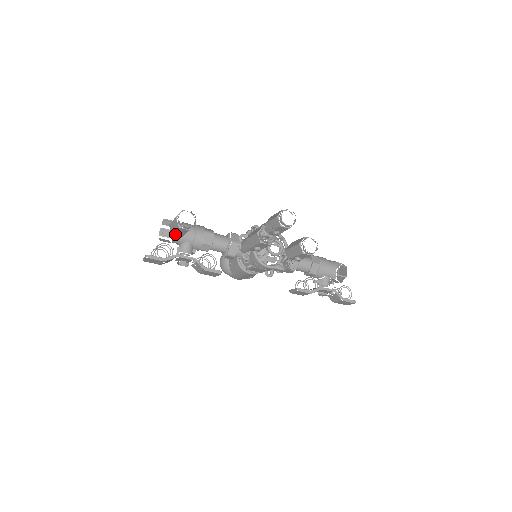
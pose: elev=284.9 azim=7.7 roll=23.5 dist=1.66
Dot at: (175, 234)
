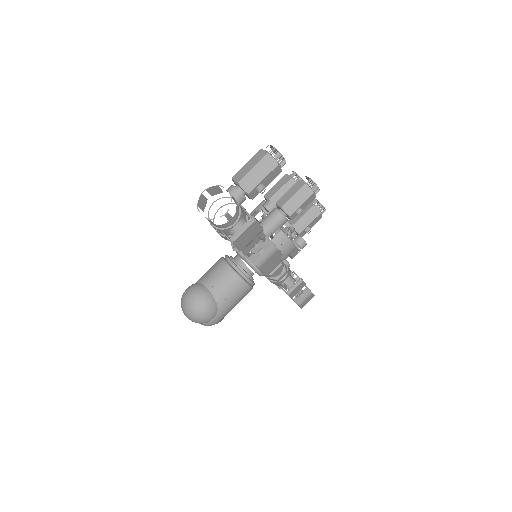
Dot at: (252, 192)
